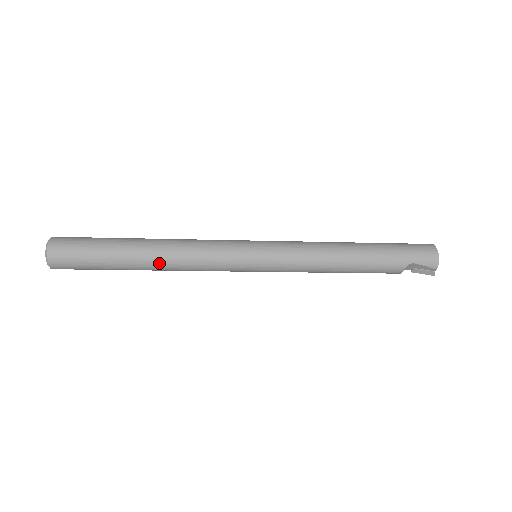
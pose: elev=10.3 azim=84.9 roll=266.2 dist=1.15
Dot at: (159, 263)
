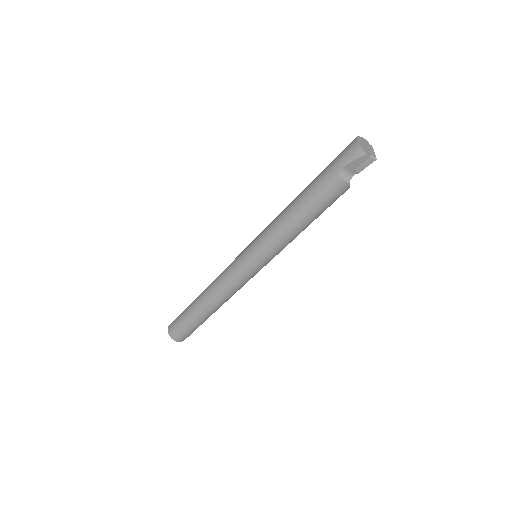
Dot at: (209, 302)
